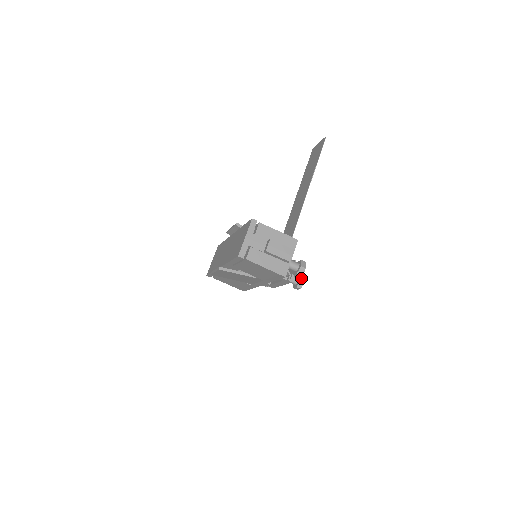
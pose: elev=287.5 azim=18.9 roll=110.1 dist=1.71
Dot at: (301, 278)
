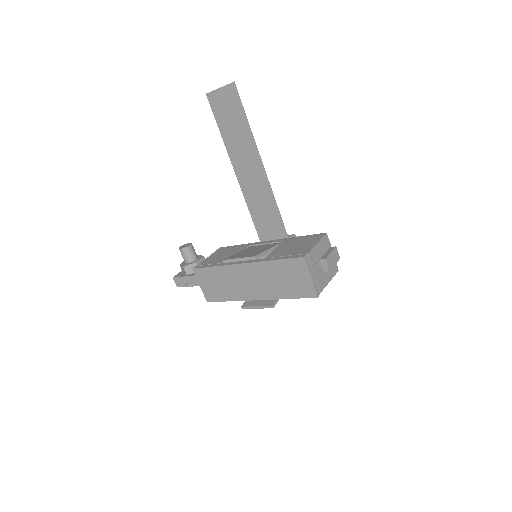
Dot at: occluded
